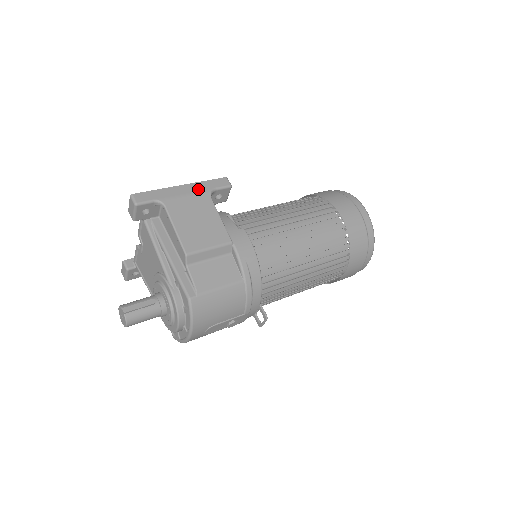
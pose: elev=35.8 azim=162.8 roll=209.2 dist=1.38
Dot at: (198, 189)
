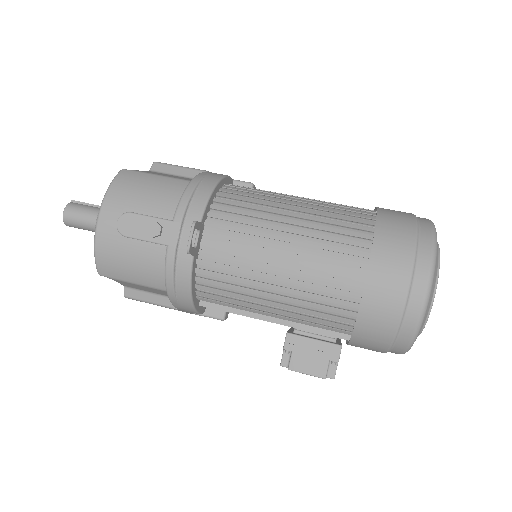
Dot at: occluded
